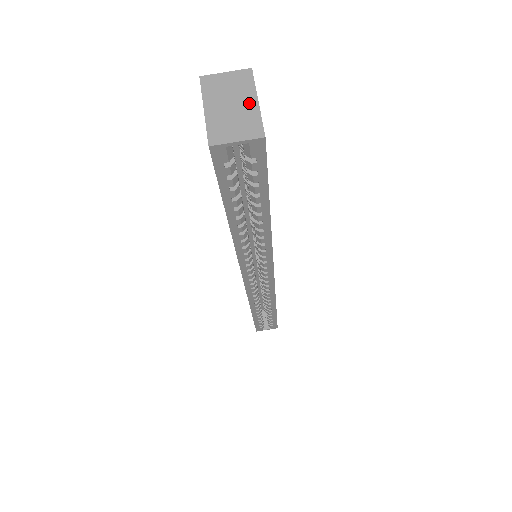
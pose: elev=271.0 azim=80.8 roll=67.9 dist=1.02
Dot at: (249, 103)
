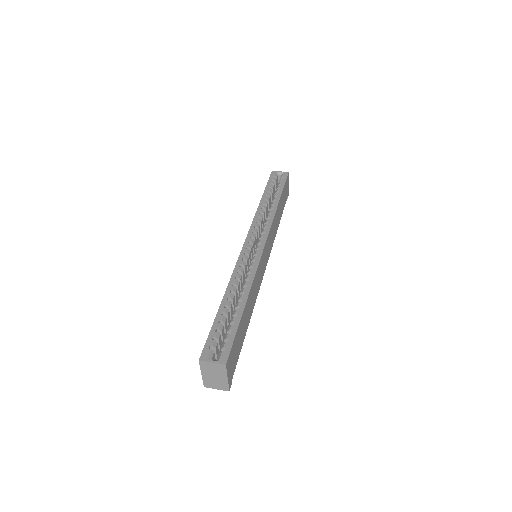
Dot at: occluded
